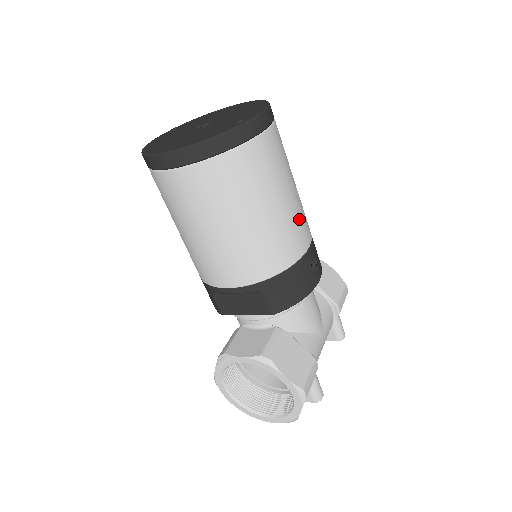
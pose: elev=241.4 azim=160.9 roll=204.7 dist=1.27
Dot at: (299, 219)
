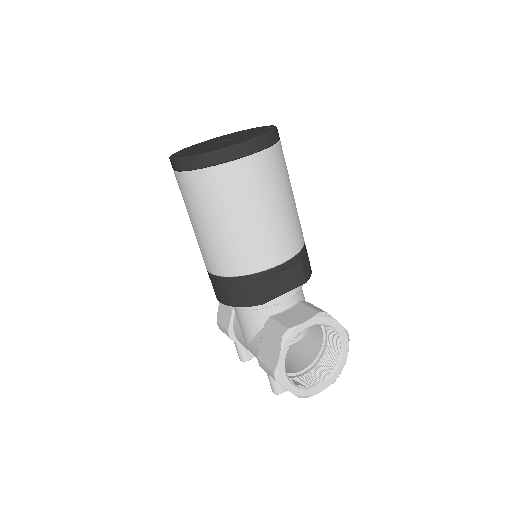
Dot at: occluded
